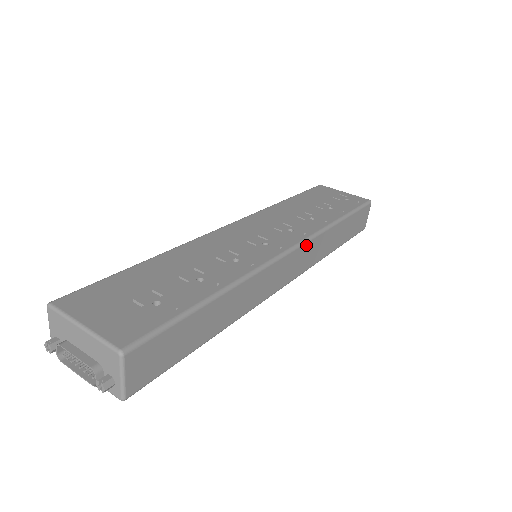
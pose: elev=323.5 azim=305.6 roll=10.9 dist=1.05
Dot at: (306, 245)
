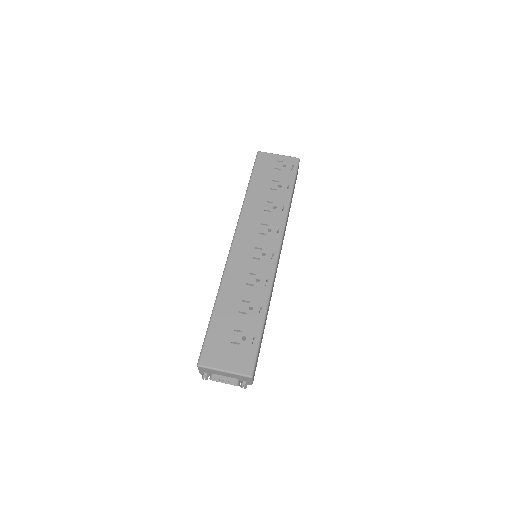
Dot at: occluded
